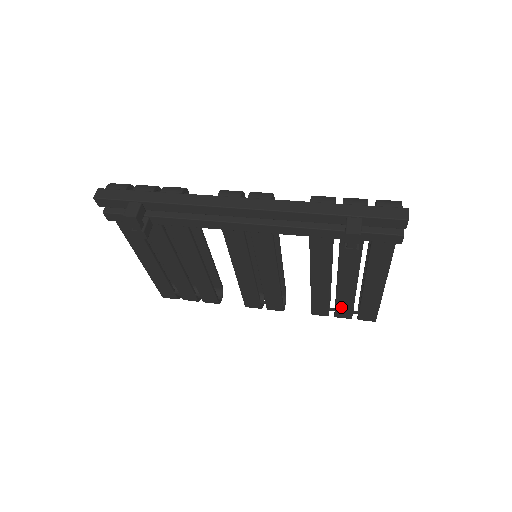
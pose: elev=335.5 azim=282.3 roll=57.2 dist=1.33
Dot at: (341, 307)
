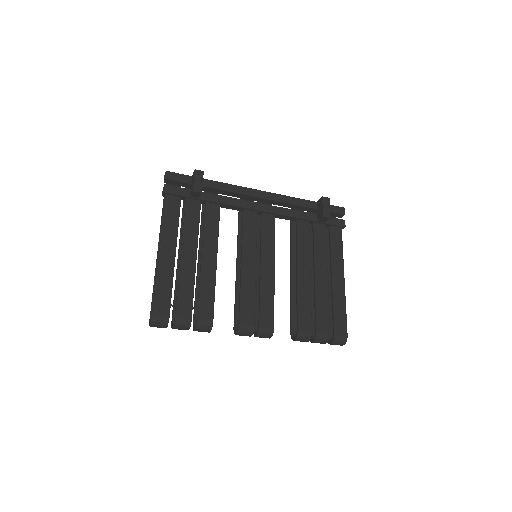
Dot at: (320, 314)
